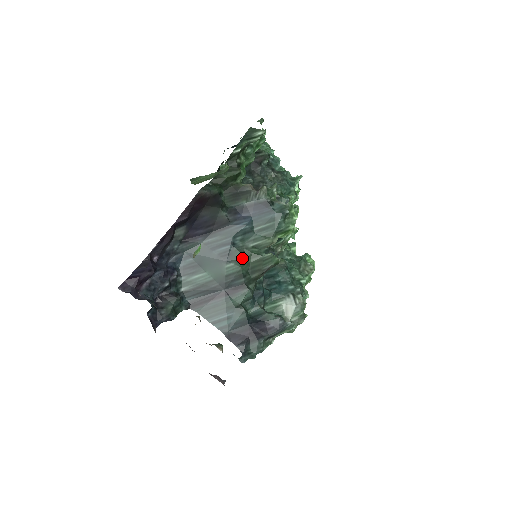
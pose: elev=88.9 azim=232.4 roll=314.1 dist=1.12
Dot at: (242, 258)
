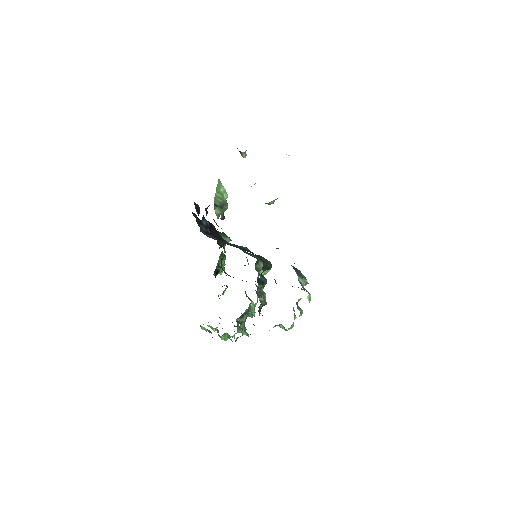
Dot at: (248, 249)
